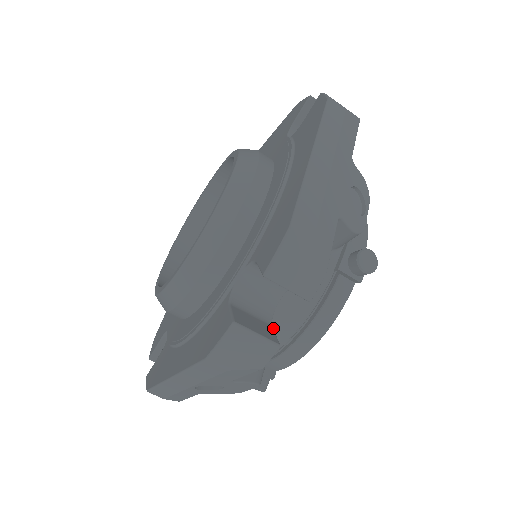
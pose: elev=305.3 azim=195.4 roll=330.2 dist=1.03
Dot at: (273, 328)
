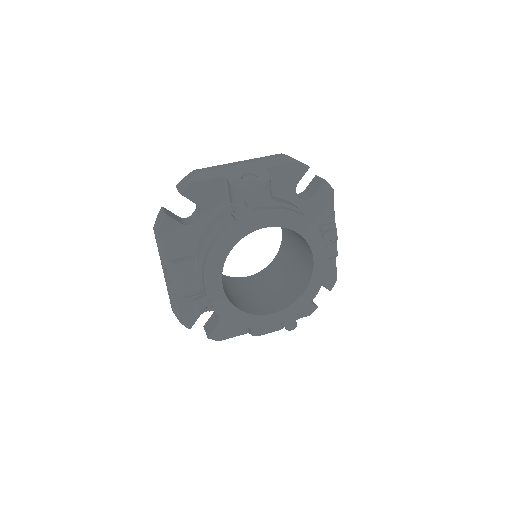
Dot at: (199, 246)
